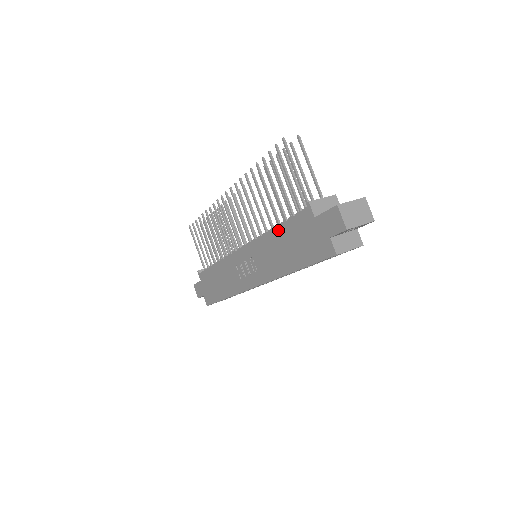
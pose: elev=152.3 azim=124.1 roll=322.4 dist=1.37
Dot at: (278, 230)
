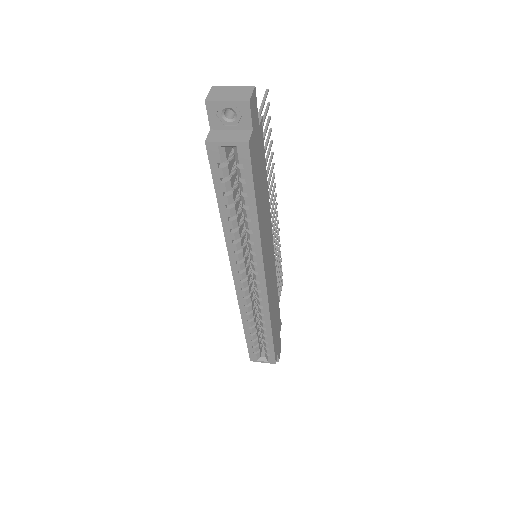
Dot at: occluded
